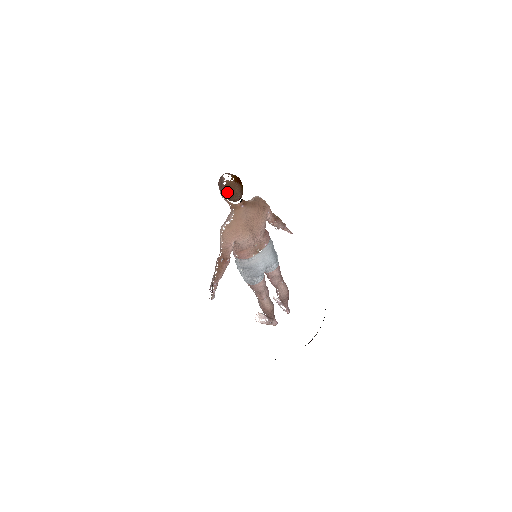
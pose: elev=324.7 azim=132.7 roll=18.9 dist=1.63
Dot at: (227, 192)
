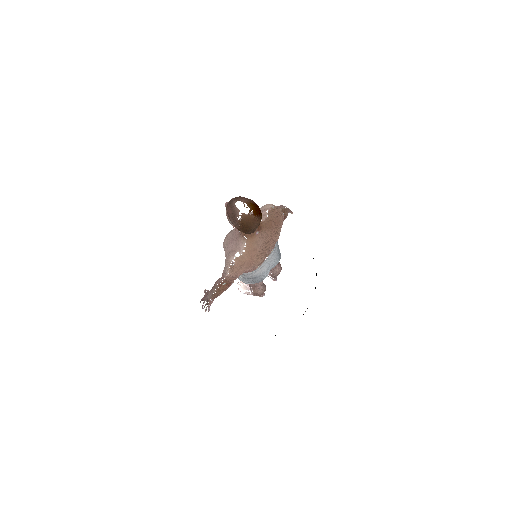
Dot at: (243, 228)
